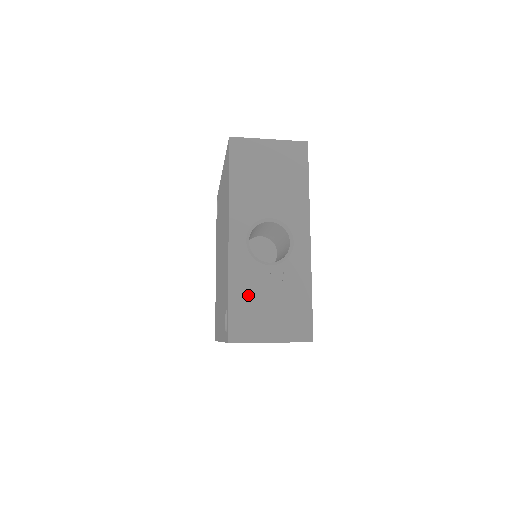
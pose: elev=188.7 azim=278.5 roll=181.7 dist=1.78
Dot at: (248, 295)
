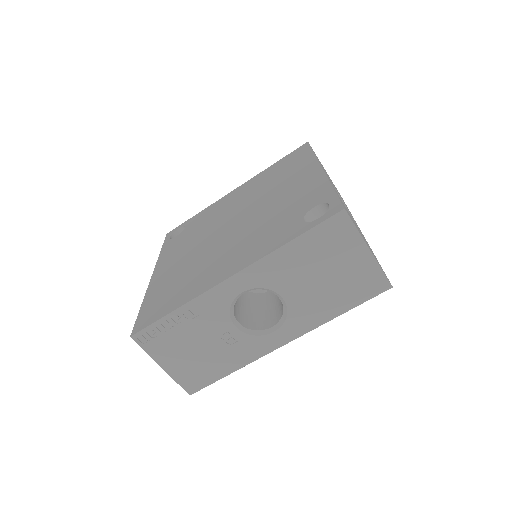
Dot at: occluded
